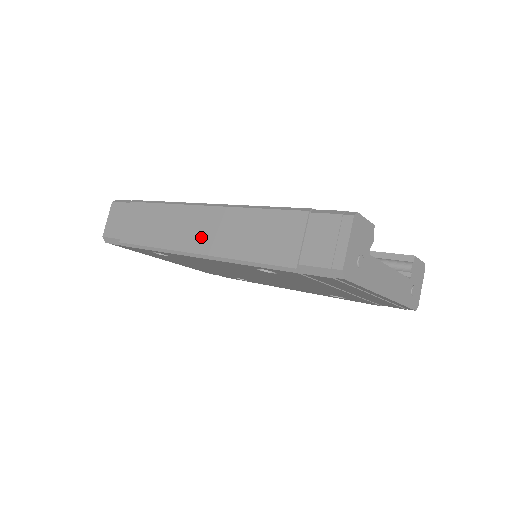
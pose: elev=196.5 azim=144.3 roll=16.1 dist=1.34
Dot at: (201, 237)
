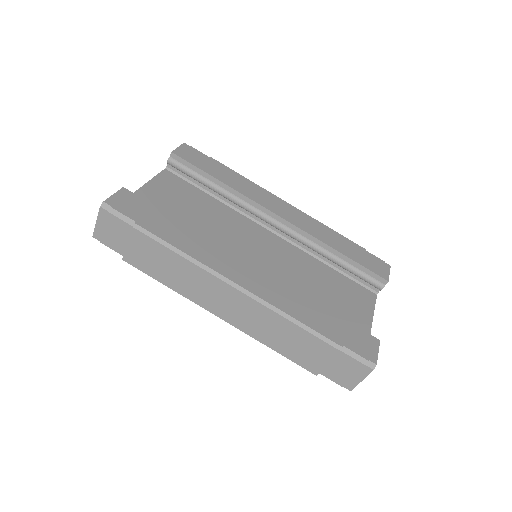
Dot at: (230, 312)
